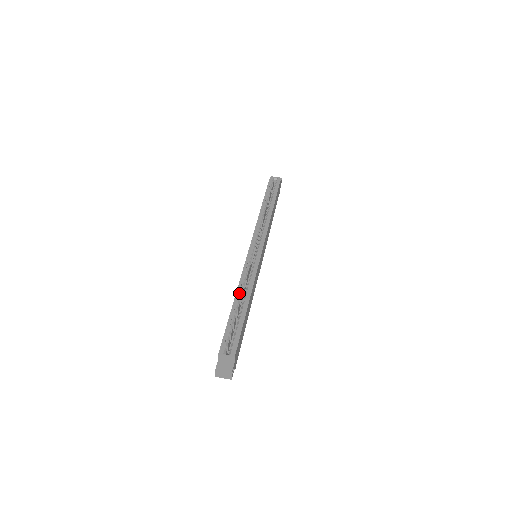
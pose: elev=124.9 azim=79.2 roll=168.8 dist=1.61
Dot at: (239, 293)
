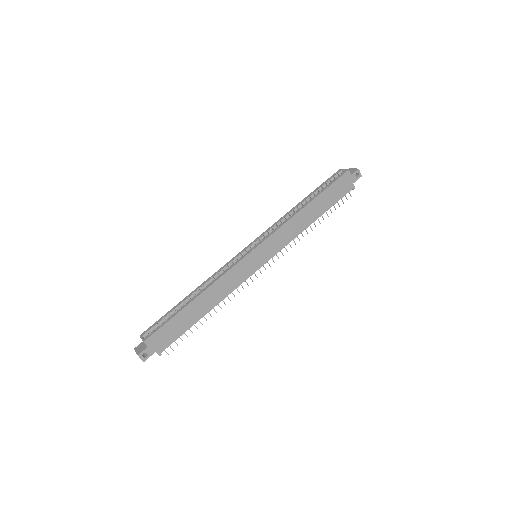
Dot at: (199, 288)
